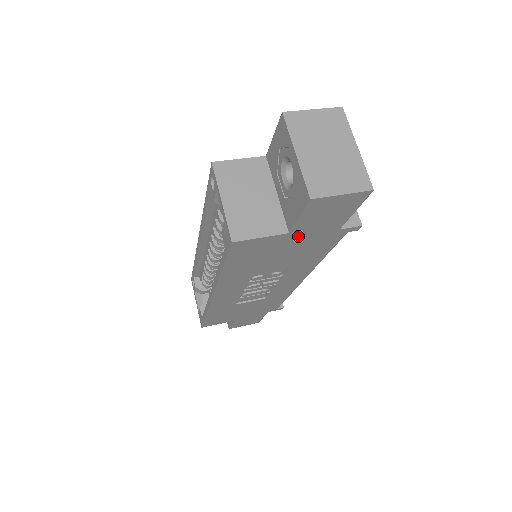
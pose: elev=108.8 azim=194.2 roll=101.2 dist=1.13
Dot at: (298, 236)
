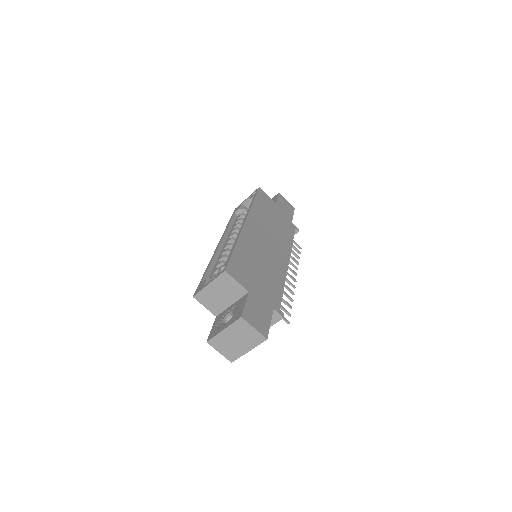
Dot at: occluded
